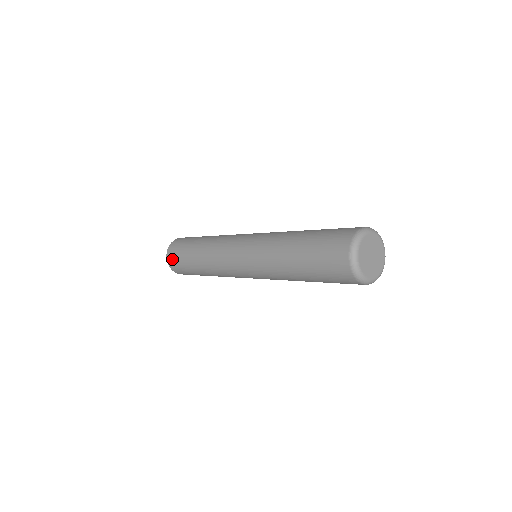
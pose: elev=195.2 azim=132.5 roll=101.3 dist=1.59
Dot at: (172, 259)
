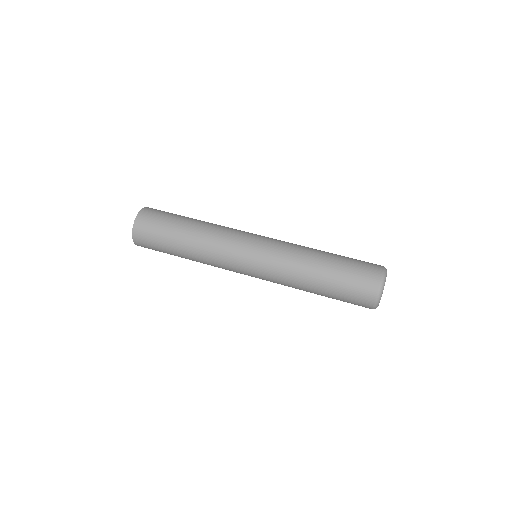
Dot at: (148, 216)
